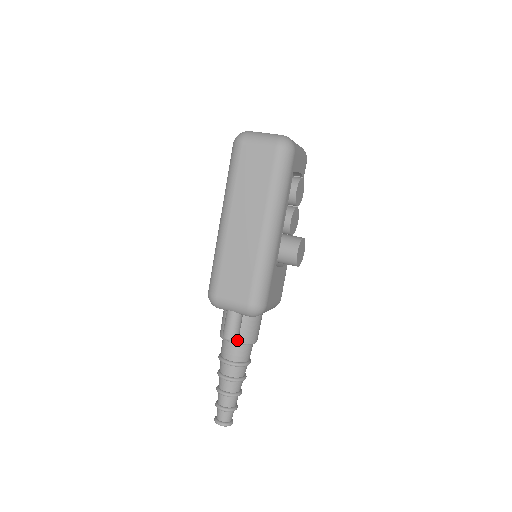
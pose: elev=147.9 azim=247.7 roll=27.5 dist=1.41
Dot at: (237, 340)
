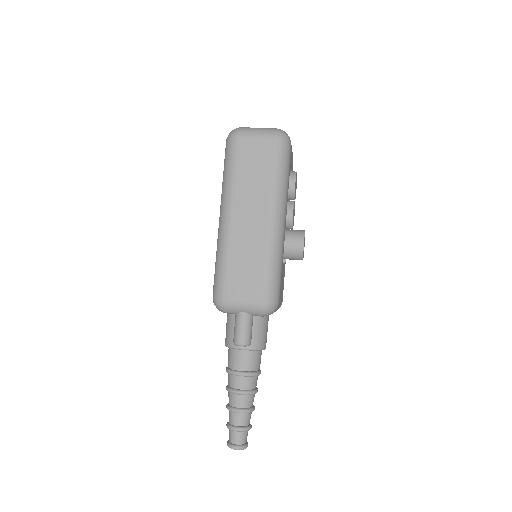
Dot at: (249, 346)
